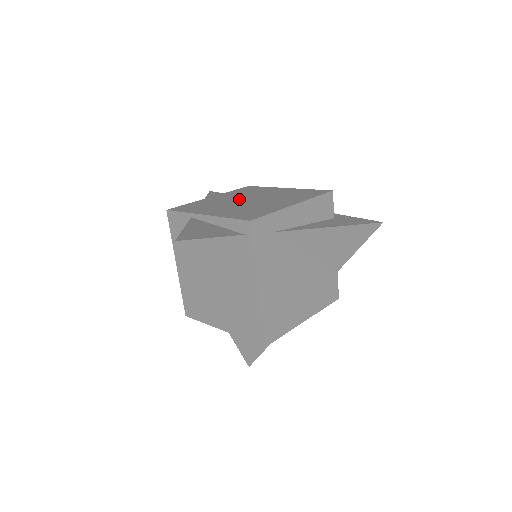
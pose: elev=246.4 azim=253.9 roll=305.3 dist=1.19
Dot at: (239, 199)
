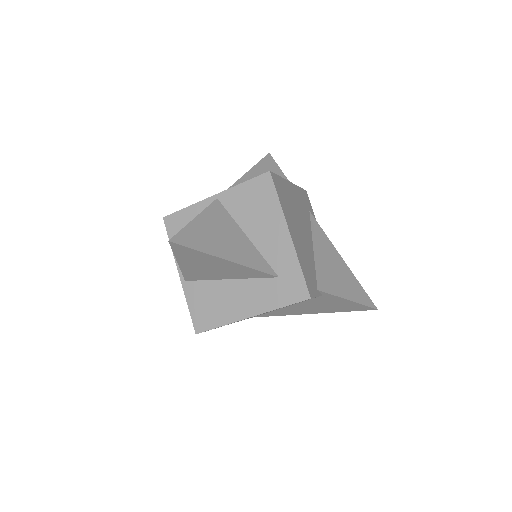
Dot at: occluded
